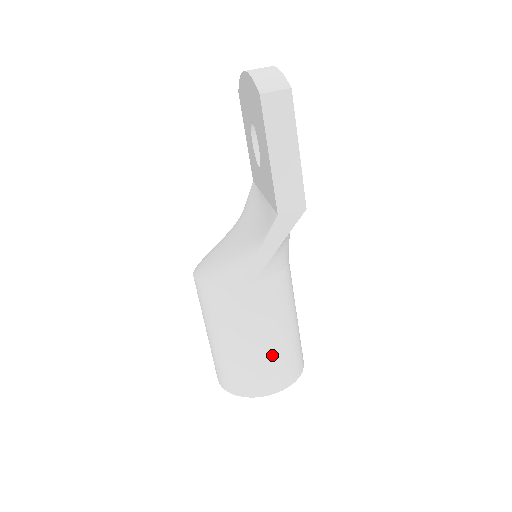
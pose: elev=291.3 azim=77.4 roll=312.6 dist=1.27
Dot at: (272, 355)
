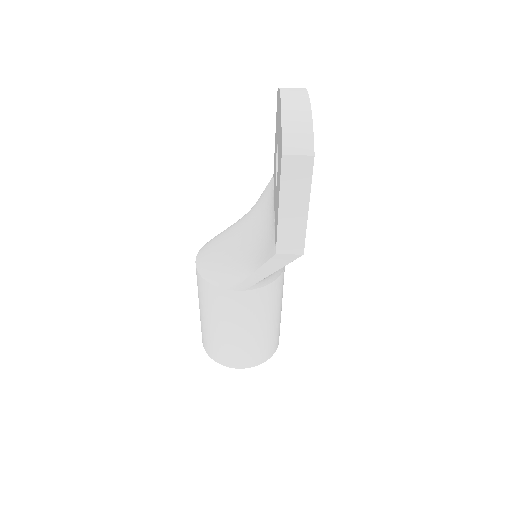
Dot at: (249, 343)
